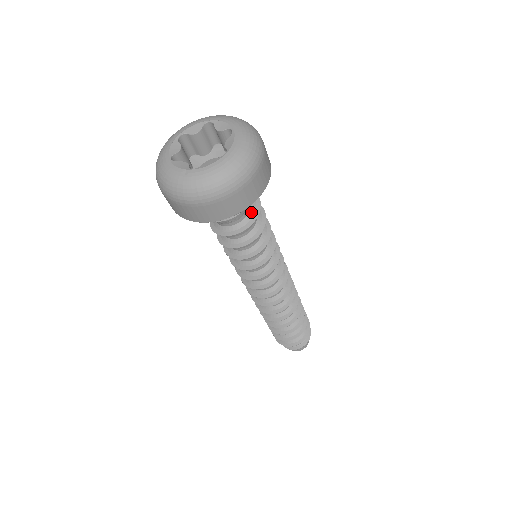
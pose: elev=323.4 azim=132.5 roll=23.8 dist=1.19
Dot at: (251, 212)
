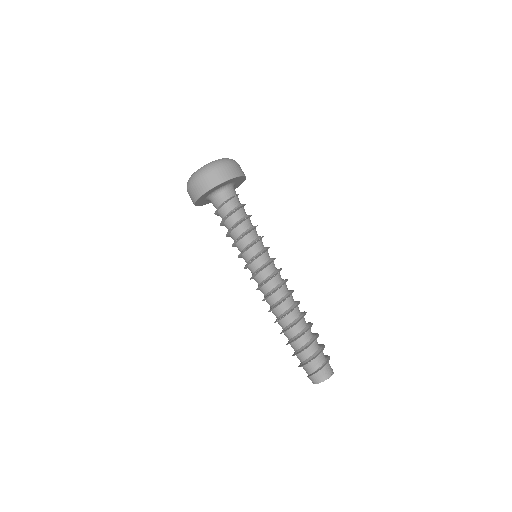
Dot at: (236, 208)
